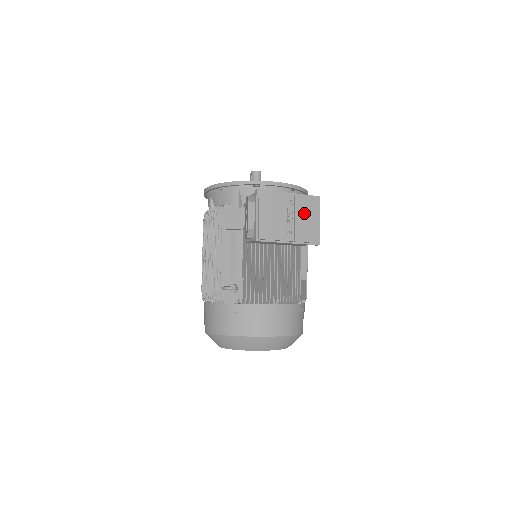
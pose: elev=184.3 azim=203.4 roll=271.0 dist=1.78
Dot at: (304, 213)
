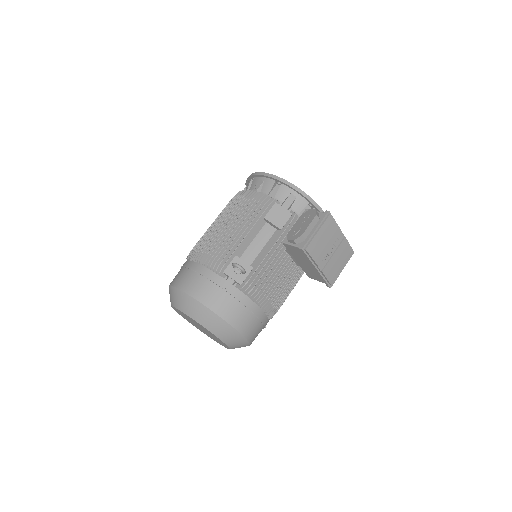
Dot at: (340, 255)
